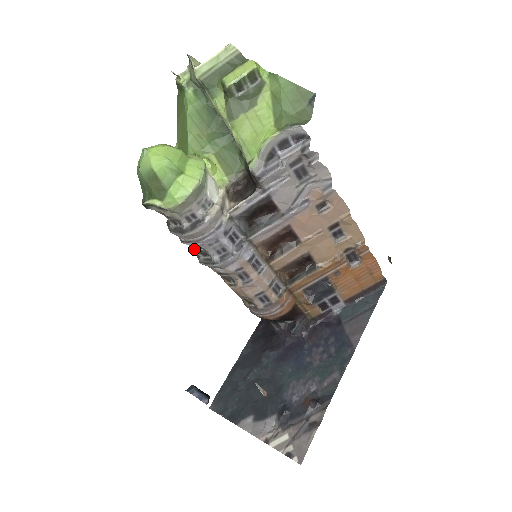
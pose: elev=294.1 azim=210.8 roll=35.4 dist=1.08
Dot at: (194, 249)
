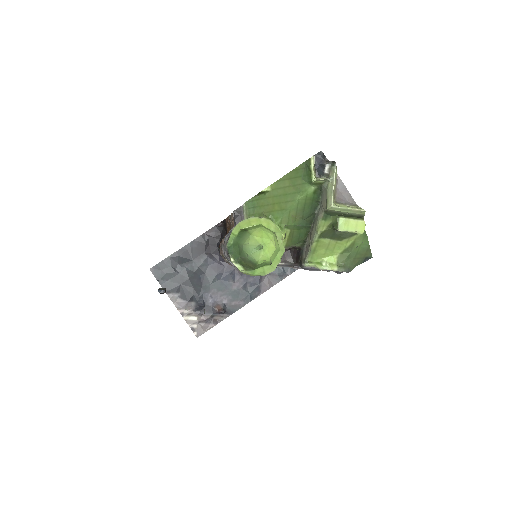
Dot at: occluded
